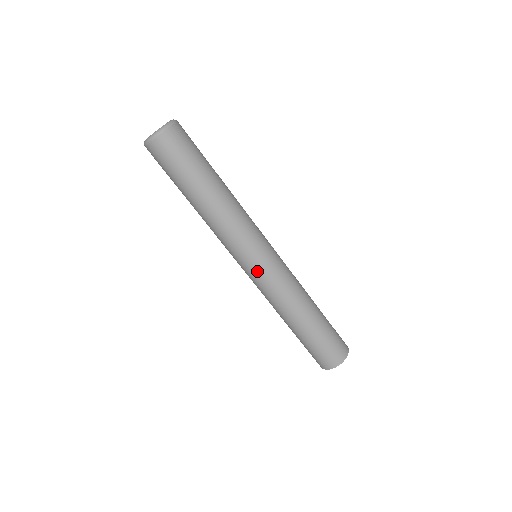
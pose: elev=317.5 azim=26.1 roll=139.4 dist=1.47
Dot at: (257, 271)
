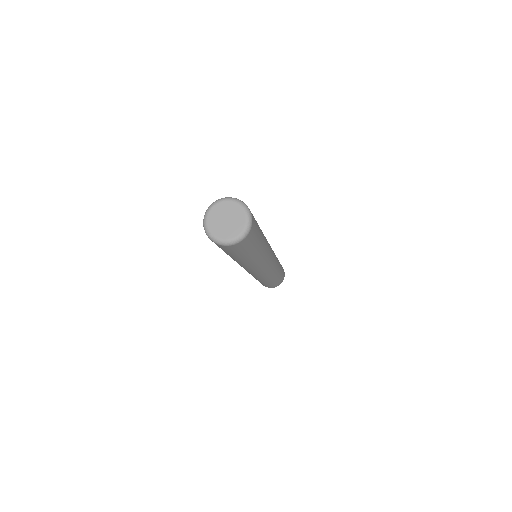
Dot at: (269, 269)
